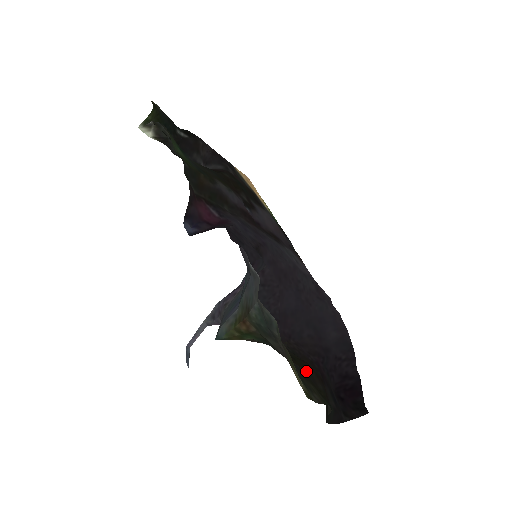
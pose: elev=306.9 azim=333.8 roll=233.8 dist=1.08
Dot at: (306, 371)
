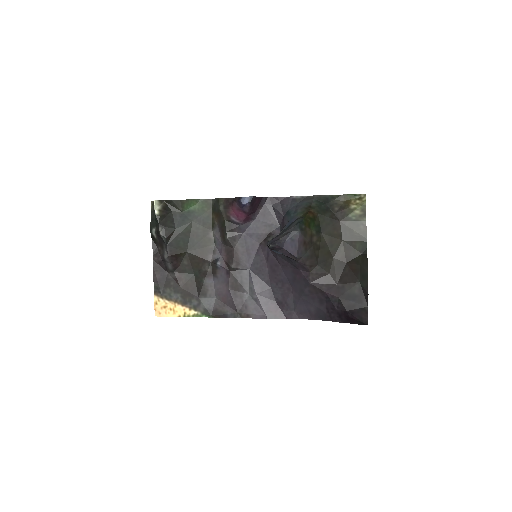
Dot at: (343, 243)
